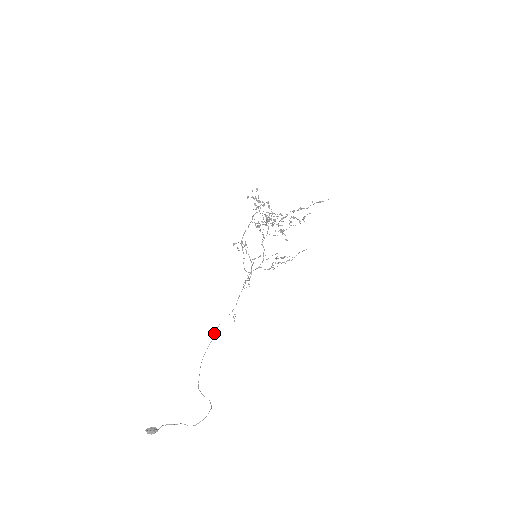
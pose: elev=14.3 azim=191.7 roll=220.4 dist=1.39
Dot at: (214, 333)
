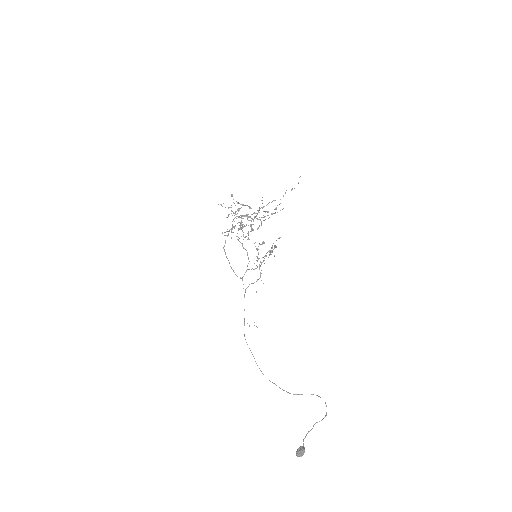
Dot at: (249, 348)
